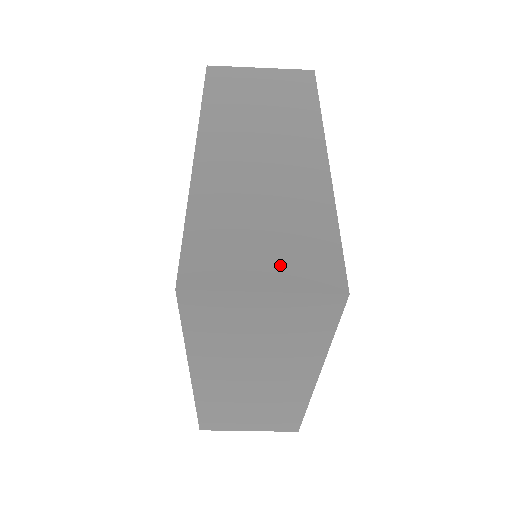
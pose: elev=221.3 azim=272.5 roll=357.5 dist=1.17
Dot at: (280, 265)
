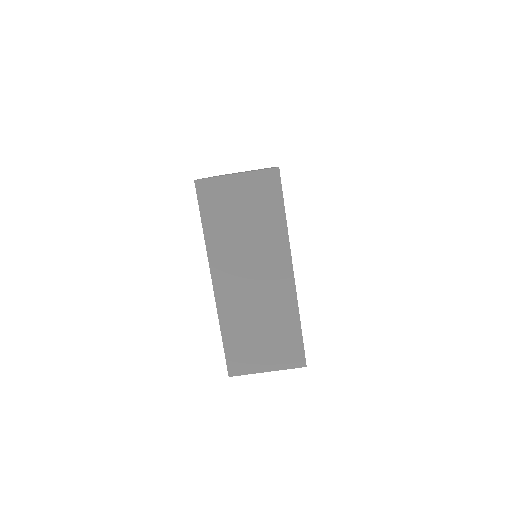
Dot at: occluded
